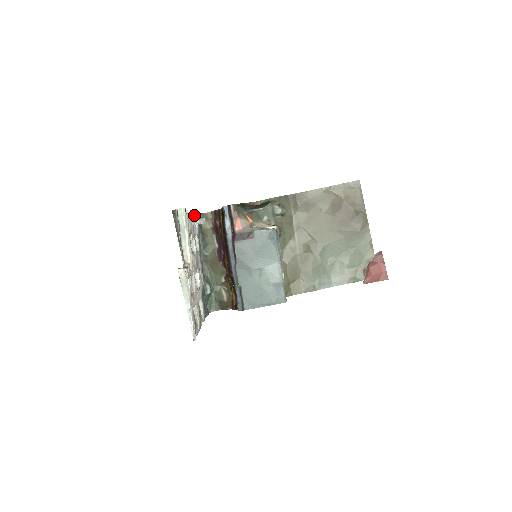
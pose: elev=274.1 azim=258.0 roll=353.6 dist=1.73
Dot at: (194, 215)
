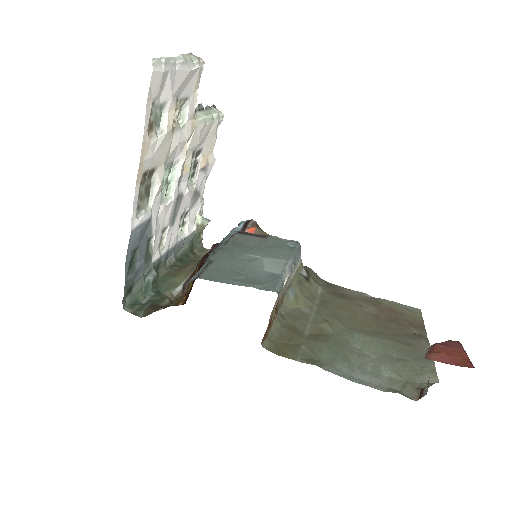
Dot at: (201, 212)
